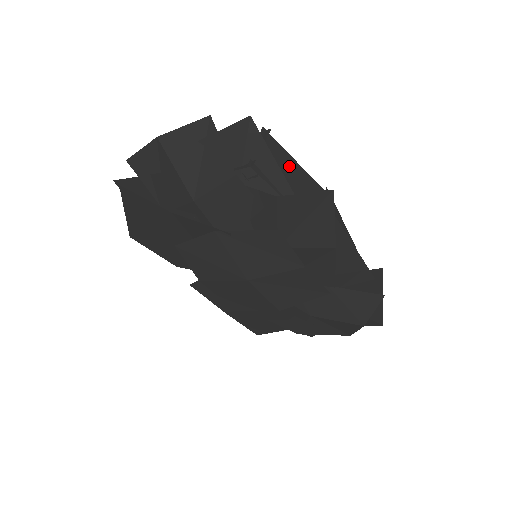
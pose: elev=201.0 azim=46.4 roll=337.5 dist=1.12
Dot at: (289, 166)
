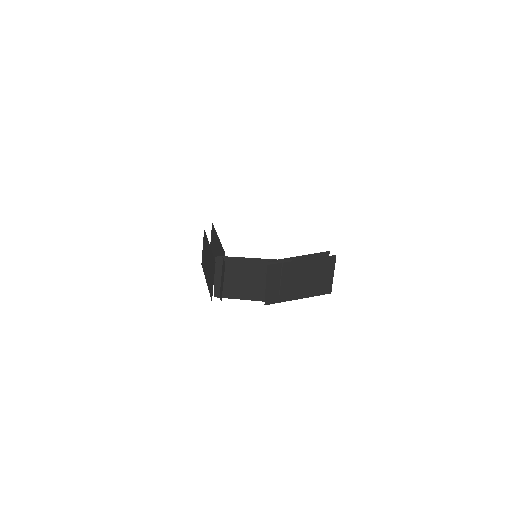
Dot at: occluded
